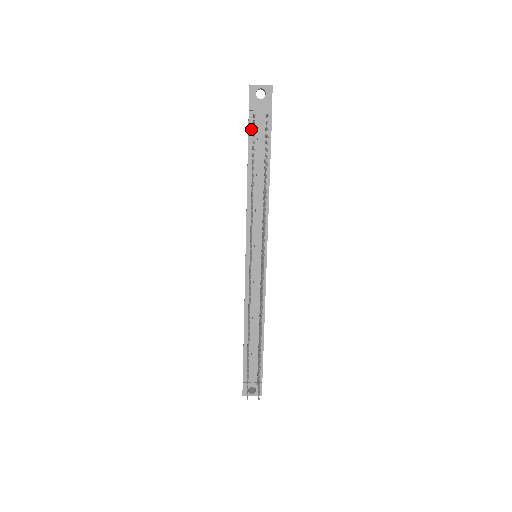
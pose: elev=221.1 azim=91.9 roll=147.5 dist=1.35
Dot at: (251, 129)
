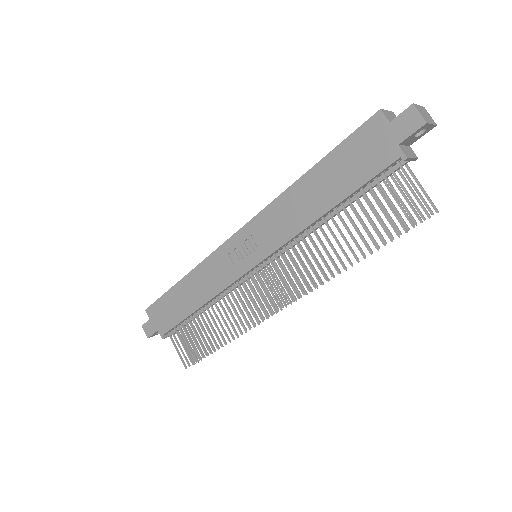
Dot at: (381, 173)
